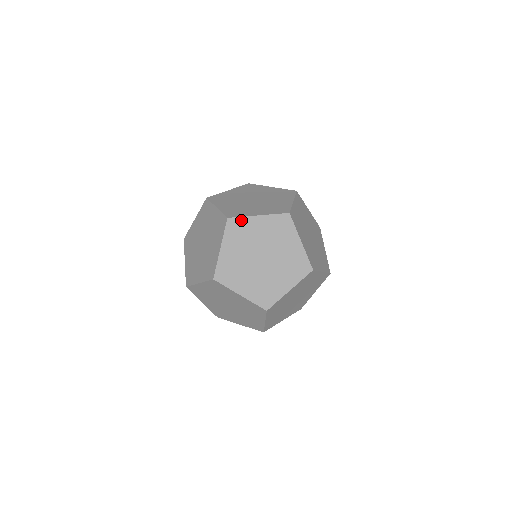
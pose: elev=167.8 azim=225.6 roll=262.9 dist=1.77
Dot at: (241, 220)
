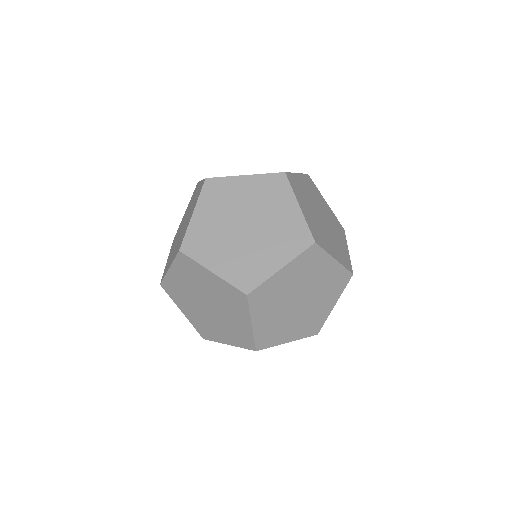
Dot at: (263, 286)
